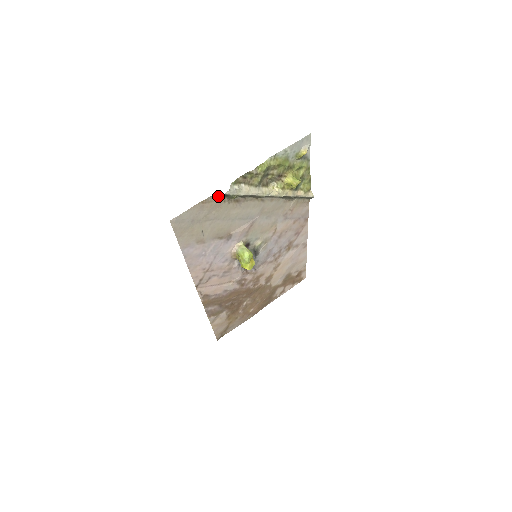
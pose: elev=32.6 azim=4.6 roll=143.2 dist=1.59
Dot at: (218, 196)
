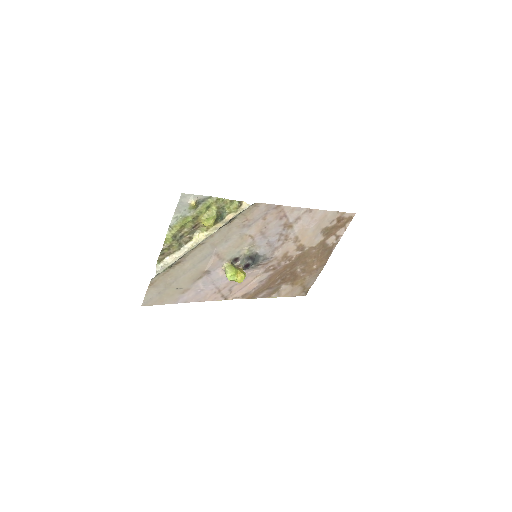
Dot at: (157, 275)
